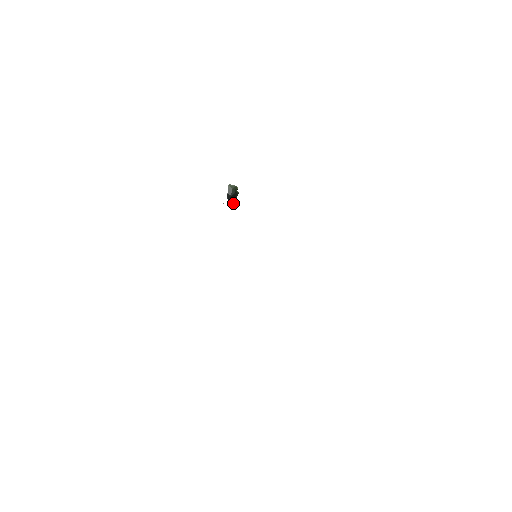
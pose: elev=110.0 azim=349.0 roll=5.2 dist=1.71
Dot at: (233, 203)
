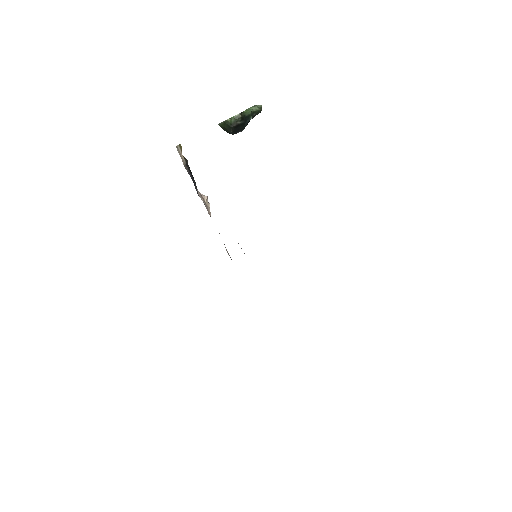
Dot at: (255, 113)
